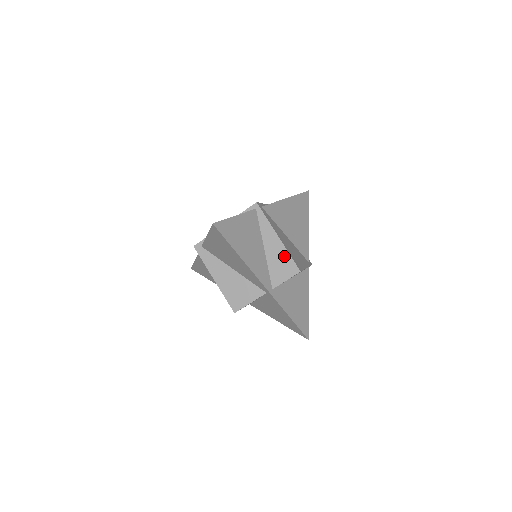
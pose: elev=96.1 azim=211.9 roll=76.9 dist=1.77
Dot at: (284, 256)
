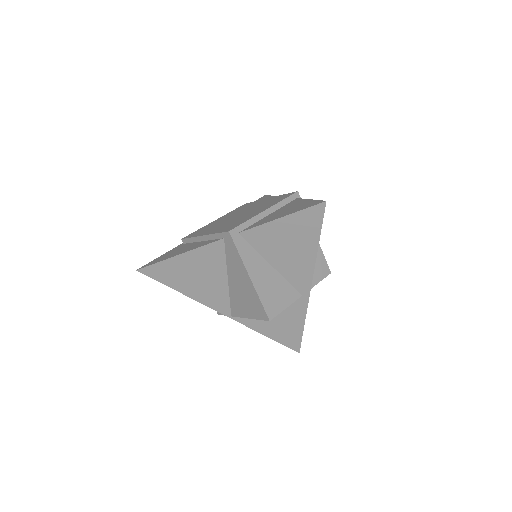
Dot at: (319, 255)
